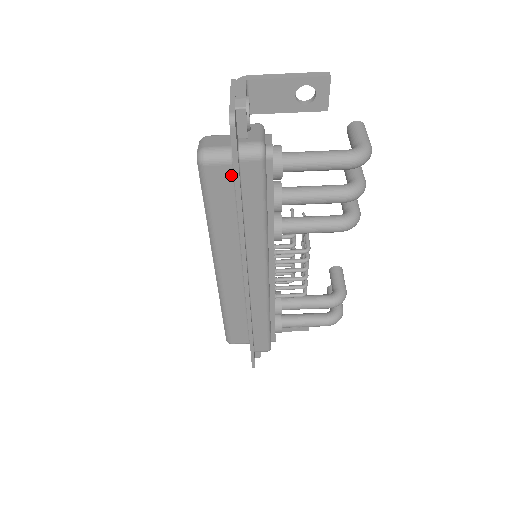
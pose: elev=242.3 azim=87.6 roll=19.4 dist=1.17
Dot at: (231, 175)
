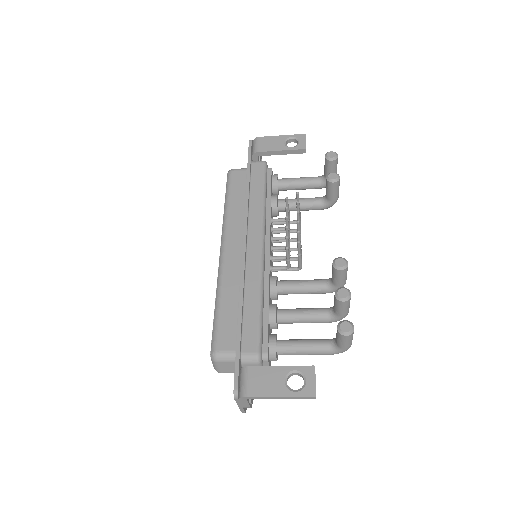
Dot at: occluded
